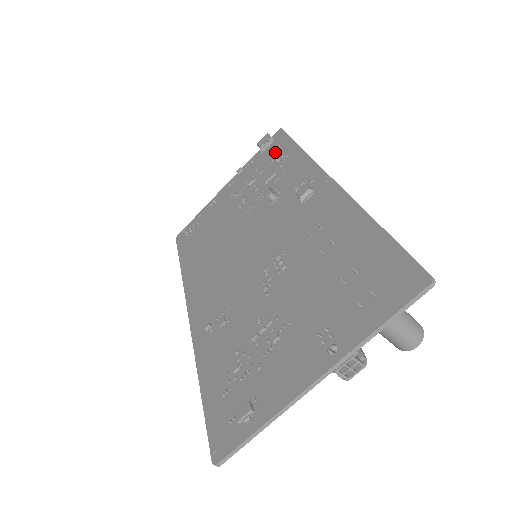
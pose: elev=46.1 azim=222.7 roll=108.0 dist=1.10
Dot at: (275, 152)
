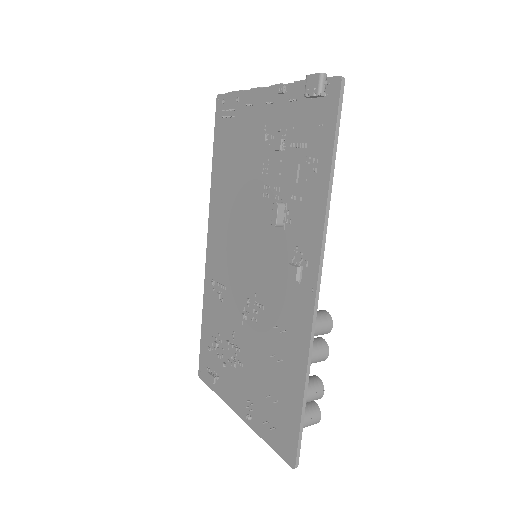
Dot at: (314, 132)
